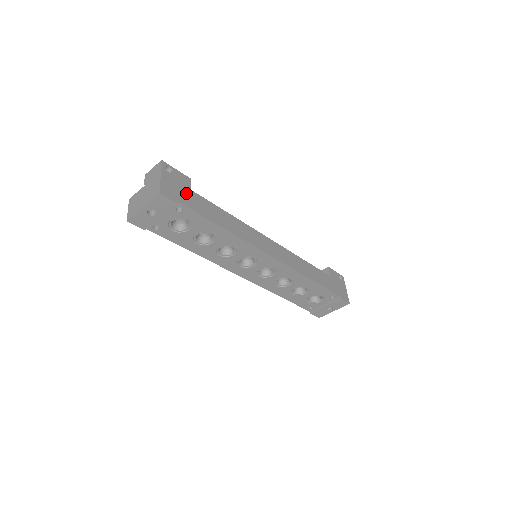
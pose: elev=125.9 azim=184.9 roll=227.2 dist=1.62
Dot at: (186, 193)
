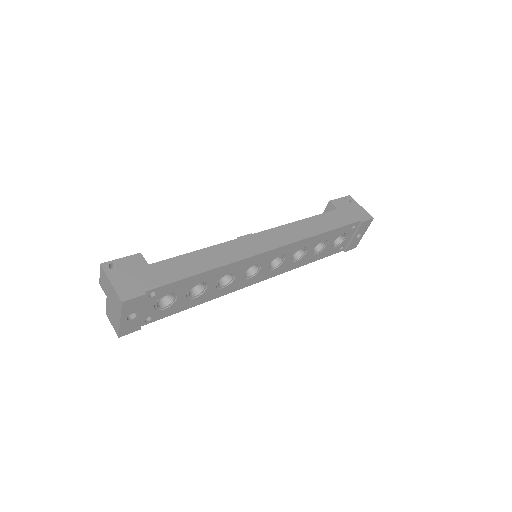
Dot at: (146, 274)
